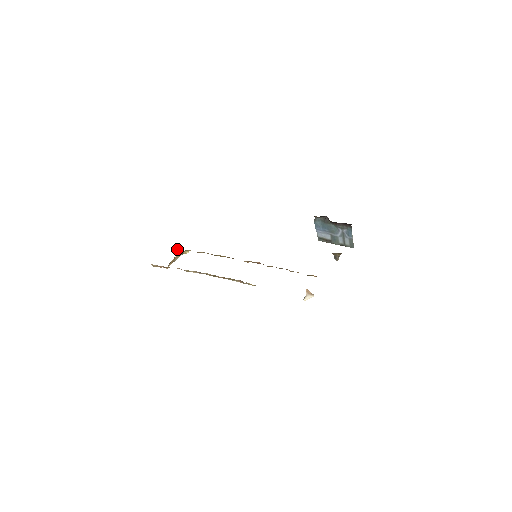
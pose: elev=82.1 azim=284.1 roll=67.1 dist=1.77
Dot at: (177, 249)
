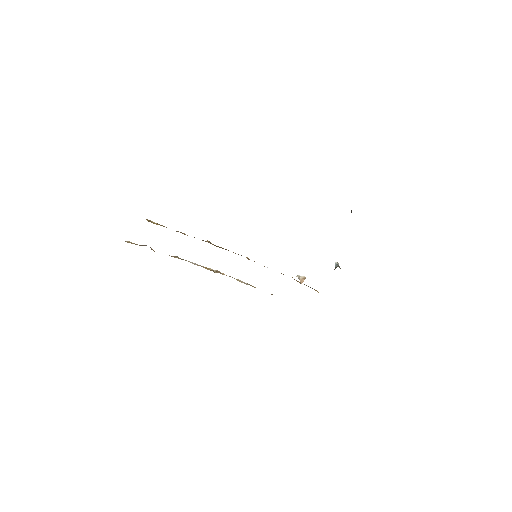
Dot at: occluded
